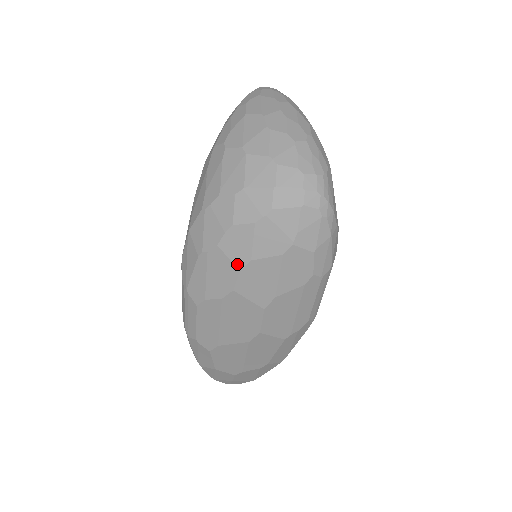
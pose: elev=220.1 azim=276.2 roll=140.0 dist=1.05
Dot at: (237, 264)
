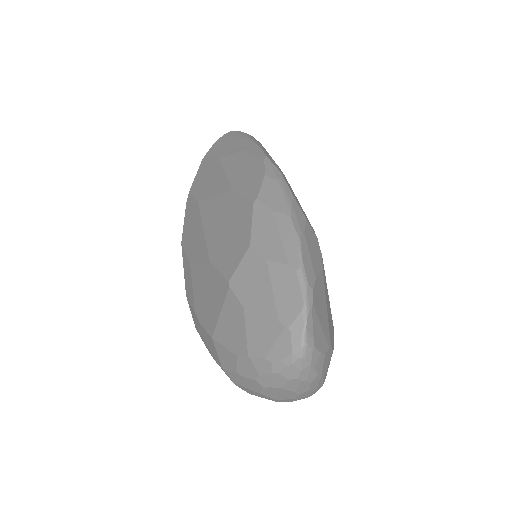
Dot at: occluded
